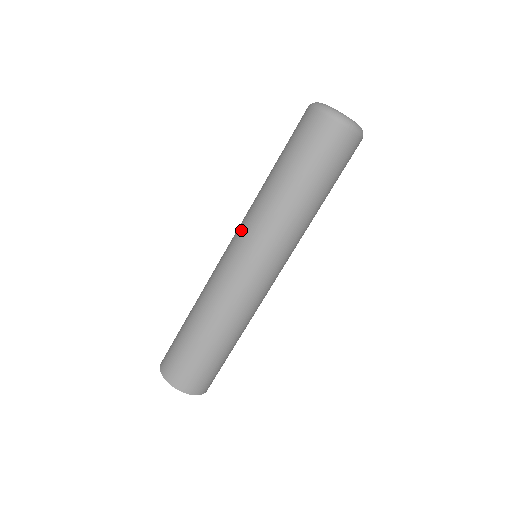
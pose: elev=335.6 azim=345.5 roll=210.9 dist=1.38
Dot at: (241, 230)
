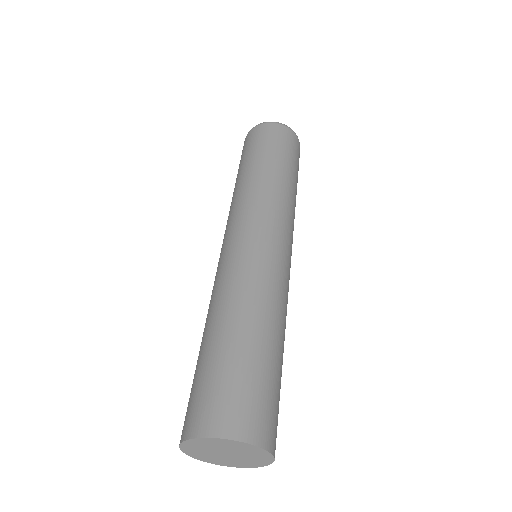
Dot at: (254, 215)
